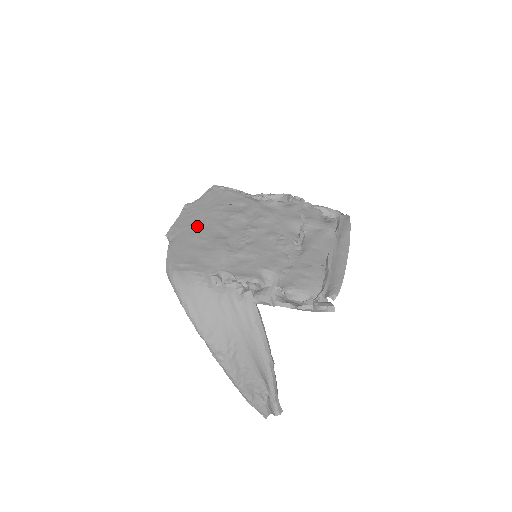
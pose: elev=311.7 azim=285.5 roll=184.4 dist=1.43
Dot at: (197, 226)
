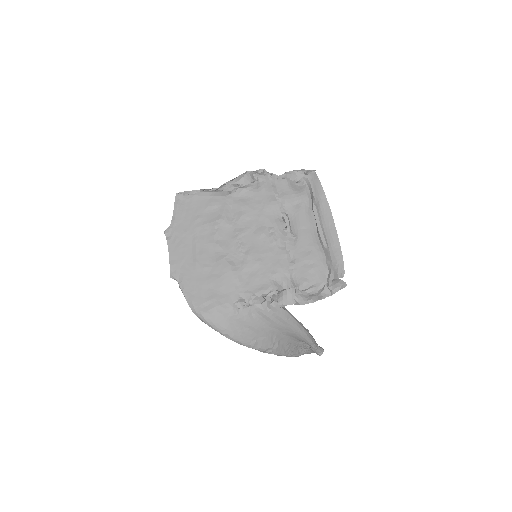
Dot at: (191, 253)
